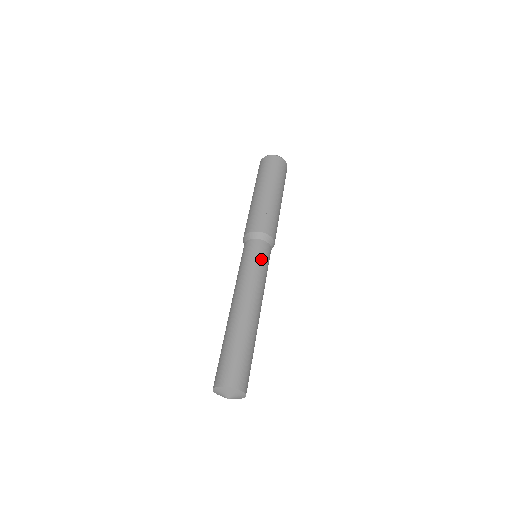
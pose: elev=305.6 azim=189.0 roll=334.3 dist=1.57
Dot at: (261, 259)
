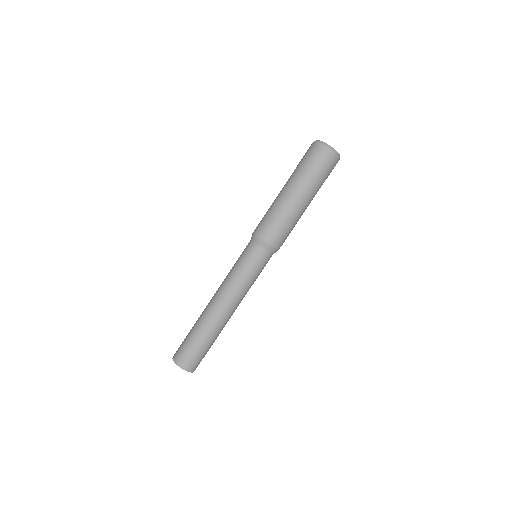
Dot at: (252, 268)
